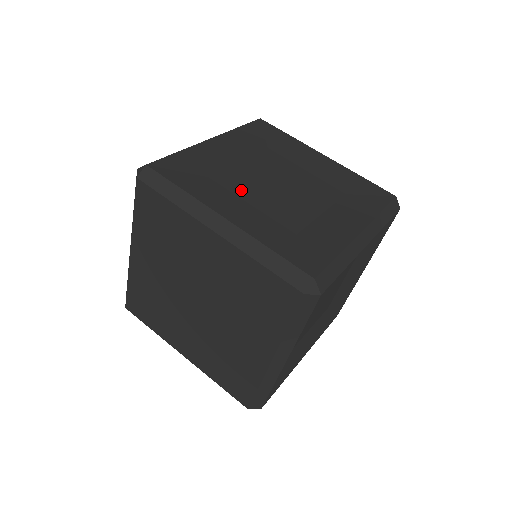
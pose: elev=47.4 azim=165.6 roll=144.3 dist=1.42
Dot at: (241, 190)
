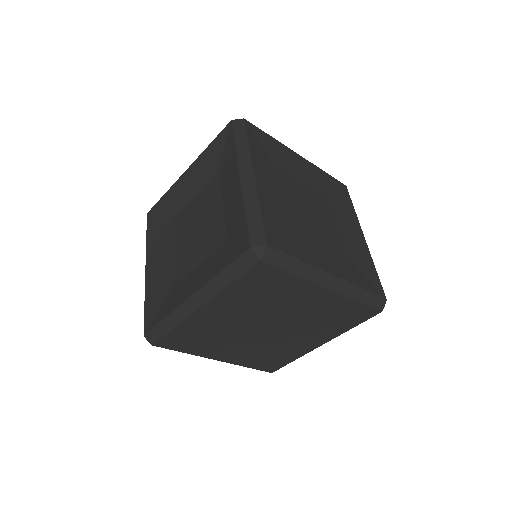
Dot at: (307, 233)
